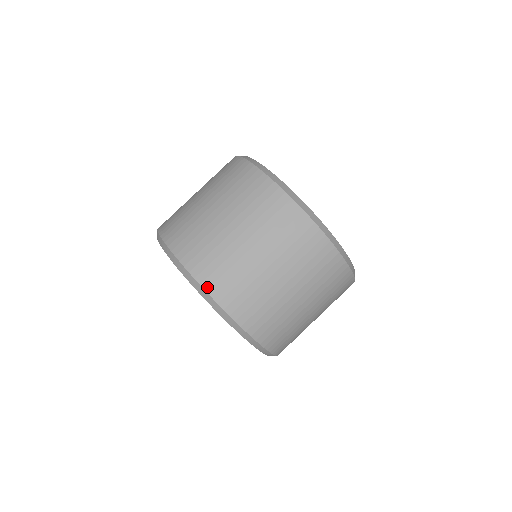
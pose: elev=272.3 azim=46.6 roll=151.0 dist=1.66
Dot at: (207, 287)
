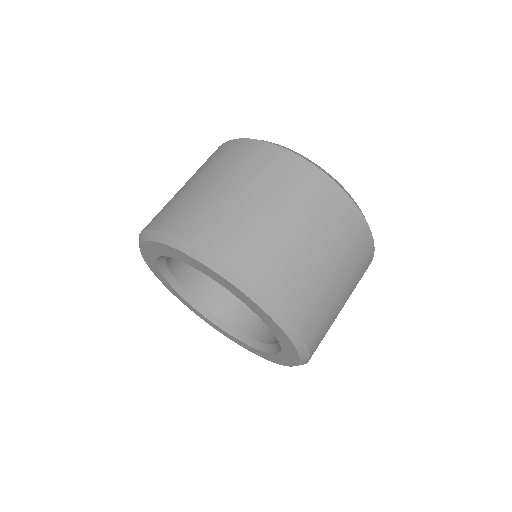
Dot at: (286, 311)
